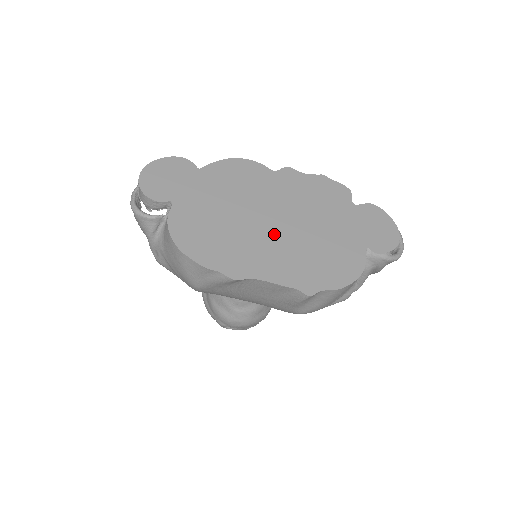
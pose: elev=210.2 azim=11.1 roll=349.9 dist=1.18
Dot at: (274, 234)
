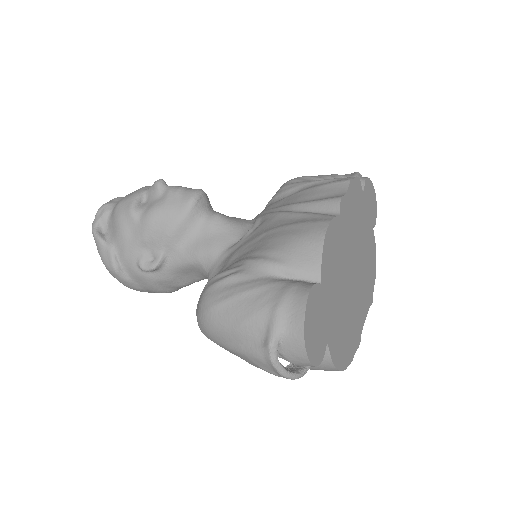
Dot at: (357, 281)
